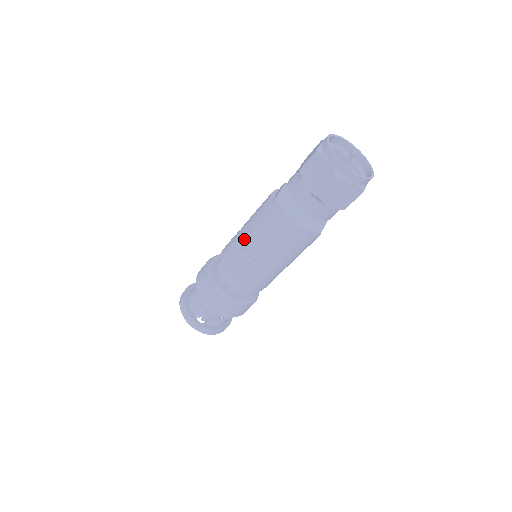
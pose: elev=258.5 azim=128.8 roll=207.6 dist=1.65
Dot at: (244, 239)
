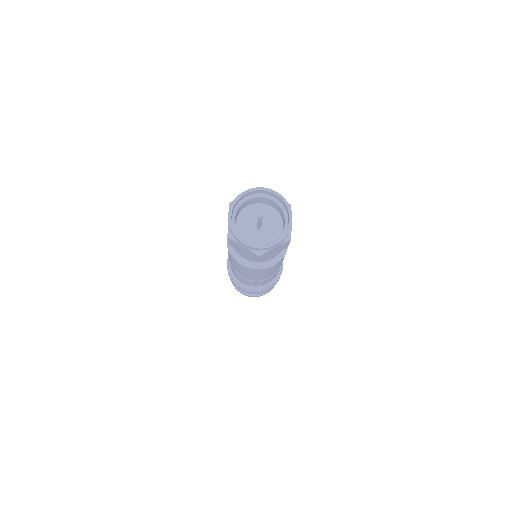
Dot at: (235, 269)
